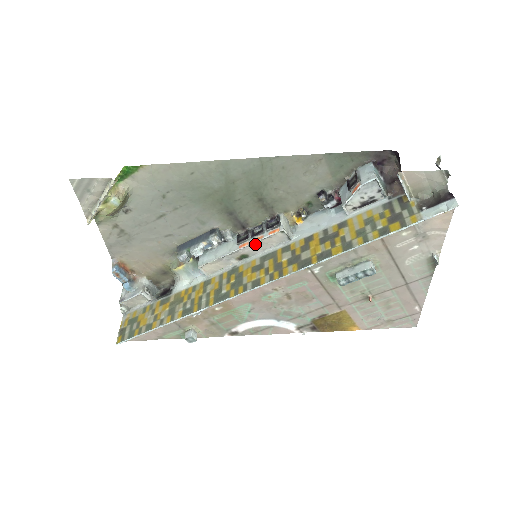
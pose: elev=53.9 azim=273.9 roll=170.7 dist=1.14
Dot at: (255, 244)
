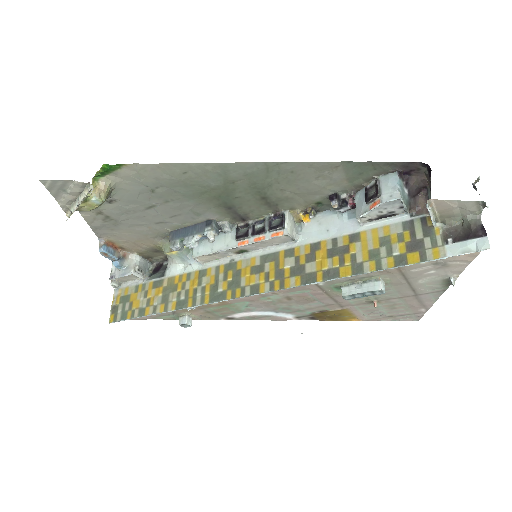
Dot at: (255, 243)
